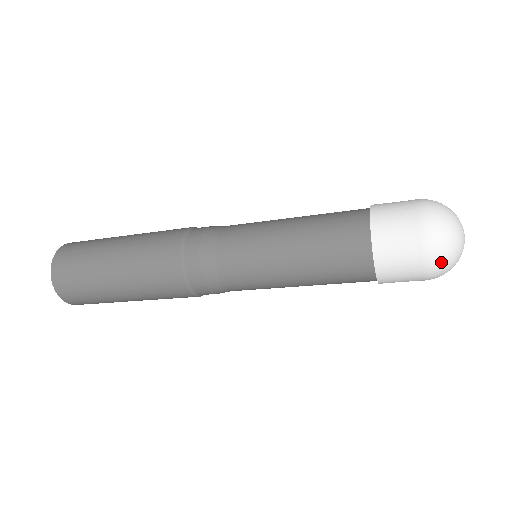
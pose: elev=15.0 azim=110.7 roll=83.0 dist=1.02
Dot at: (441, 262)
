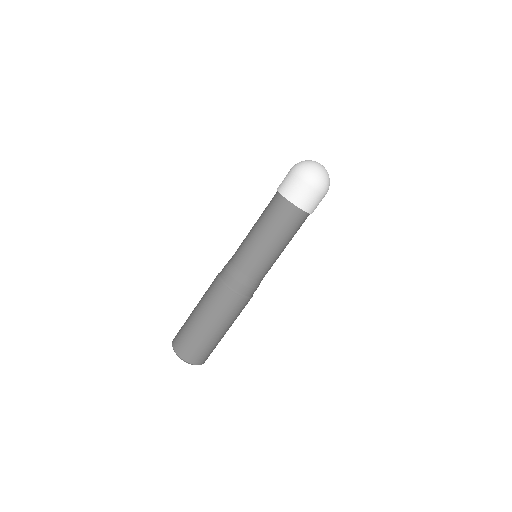
Dot at: (319, 181)
